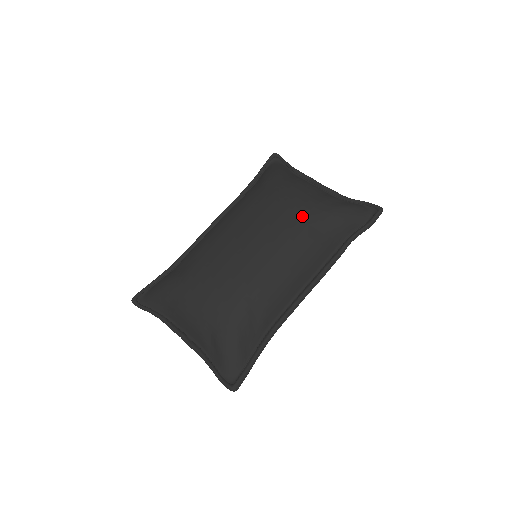
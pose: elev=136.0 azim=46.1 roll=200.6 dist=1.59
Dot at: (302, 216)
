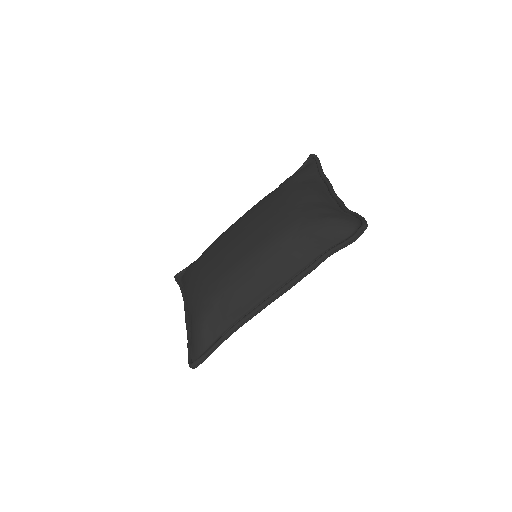
Dot at: (281, 224)
